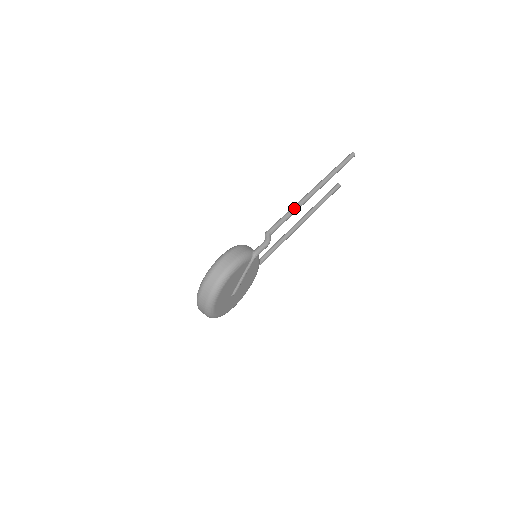
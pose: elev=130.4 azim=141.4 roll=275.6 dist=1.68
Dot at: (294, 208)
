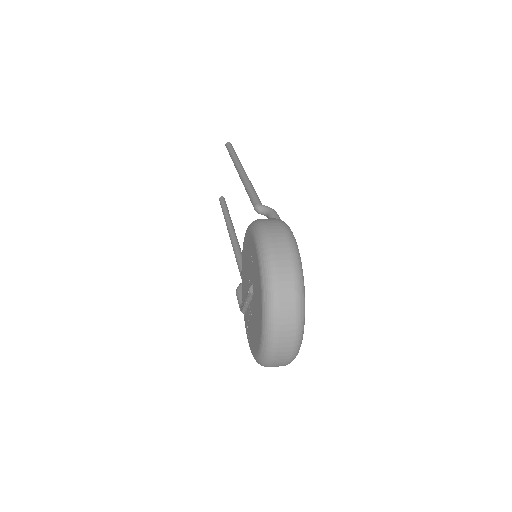
Dot at: (248, 182)
